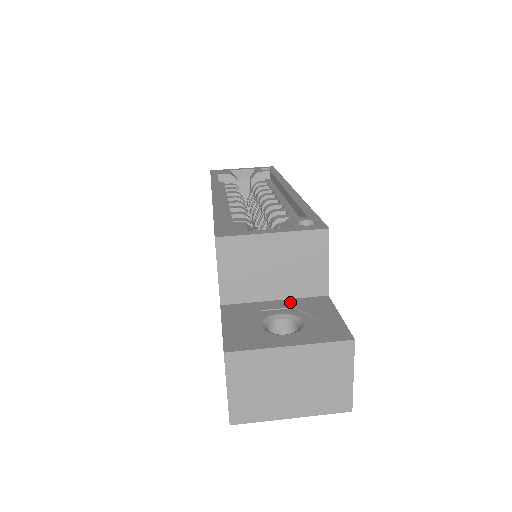
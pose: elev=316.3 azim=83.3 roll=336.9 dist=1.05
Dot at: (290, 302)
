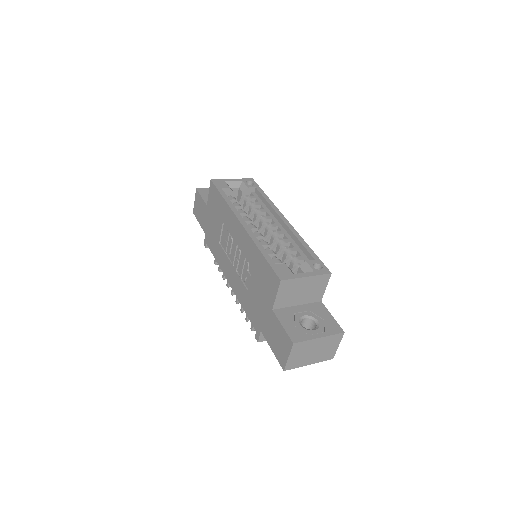
Dot at: (306, 307)
